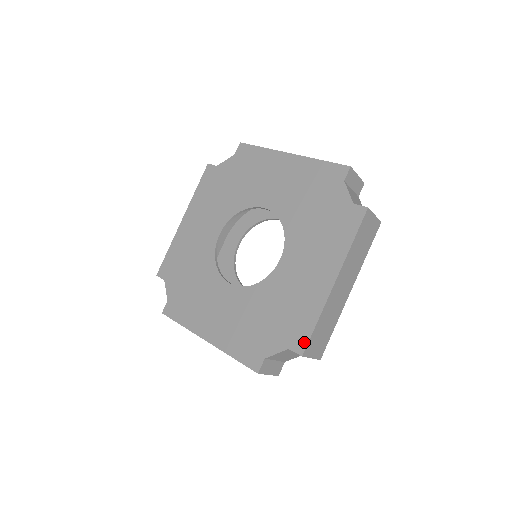
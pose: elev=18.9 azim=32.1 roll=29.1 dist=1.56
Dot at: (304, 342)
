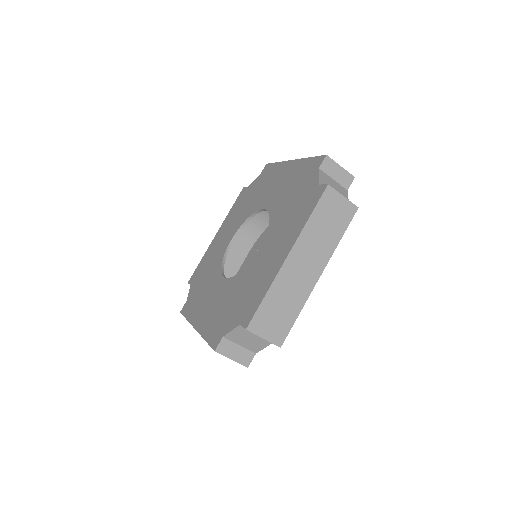
Dot at: (251, 316)
